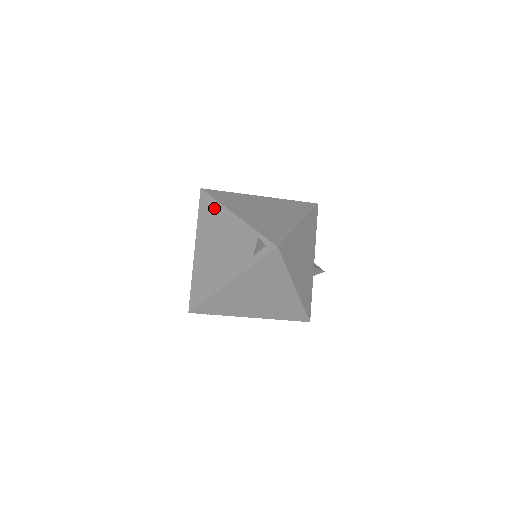
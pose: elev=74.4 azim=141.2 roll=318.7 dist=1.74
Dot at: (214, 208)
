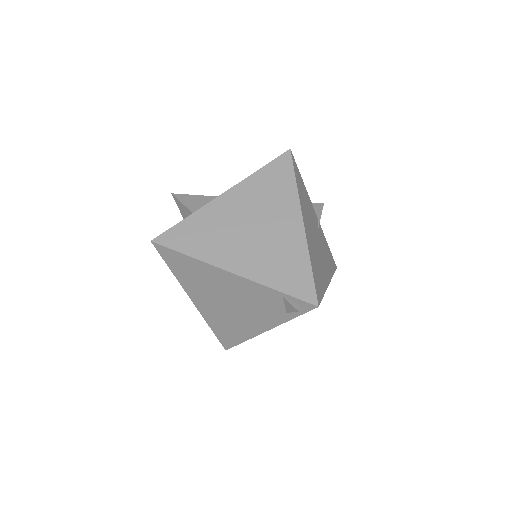
Dot at: (191, 264)
